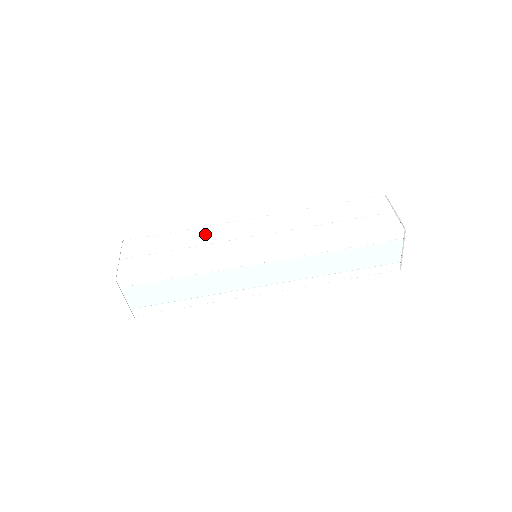
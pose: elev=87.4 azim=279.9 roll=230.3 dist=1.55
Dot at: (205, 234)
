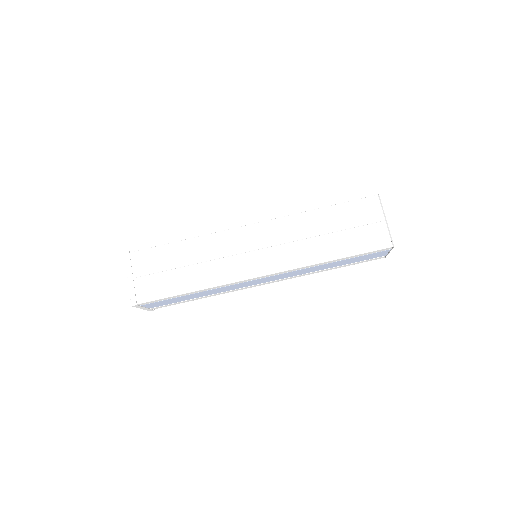
Dot at: (208, 246)
